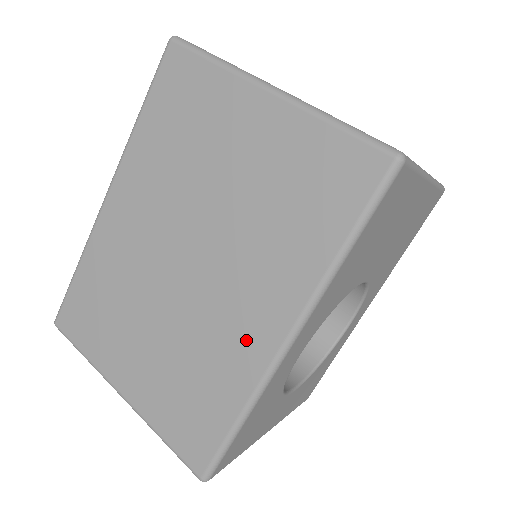
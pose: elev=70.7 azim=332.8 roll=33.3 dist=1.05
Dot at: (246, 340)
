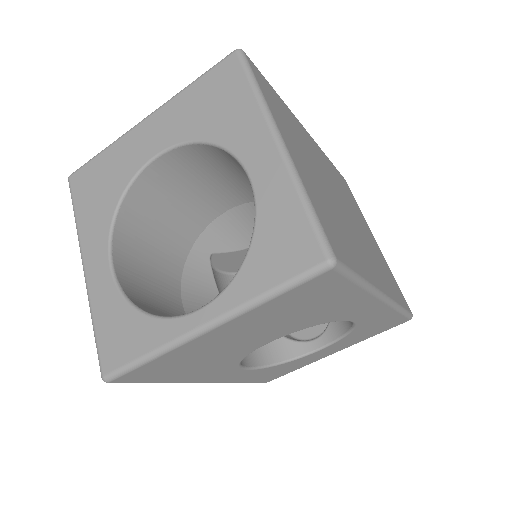
Dot at: occluded
